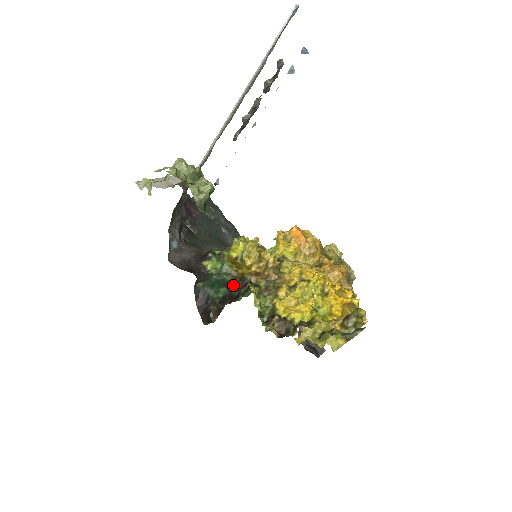
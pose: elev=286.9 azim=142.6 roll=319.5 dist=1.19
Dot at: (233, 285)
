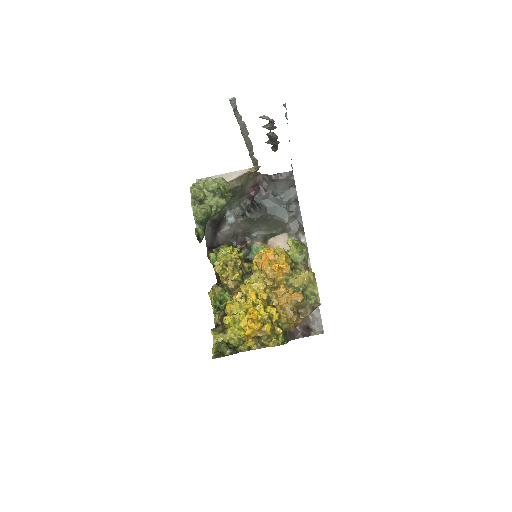
Dot at: (219, 276)
